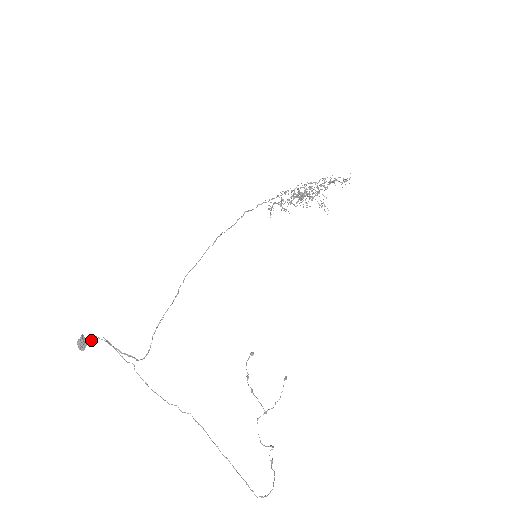
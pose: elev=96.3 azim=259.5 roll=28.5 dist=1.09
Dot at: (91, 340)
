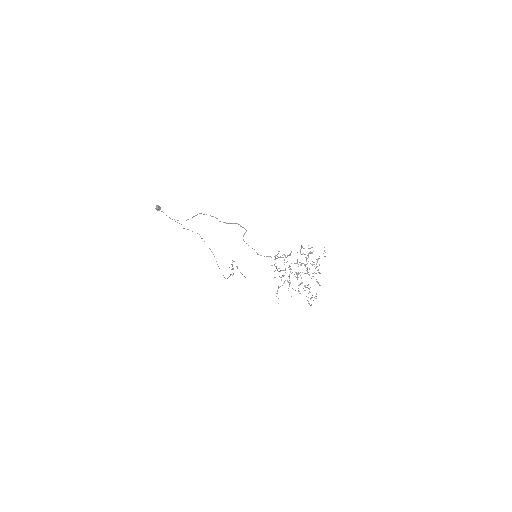
Dot at: occluded
